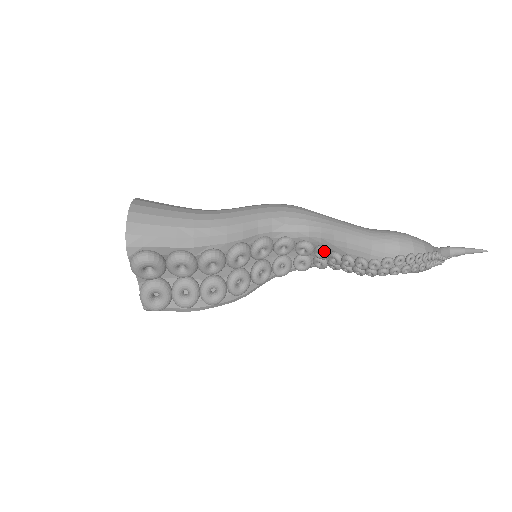
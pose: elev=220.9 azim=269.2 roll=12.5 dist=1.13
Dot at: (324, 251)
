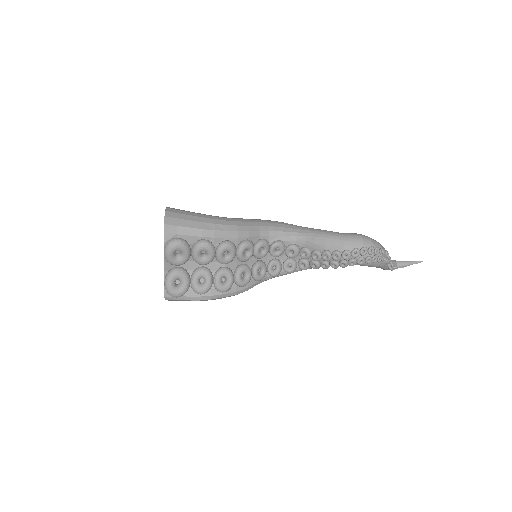
Dot at: (308, 250)
